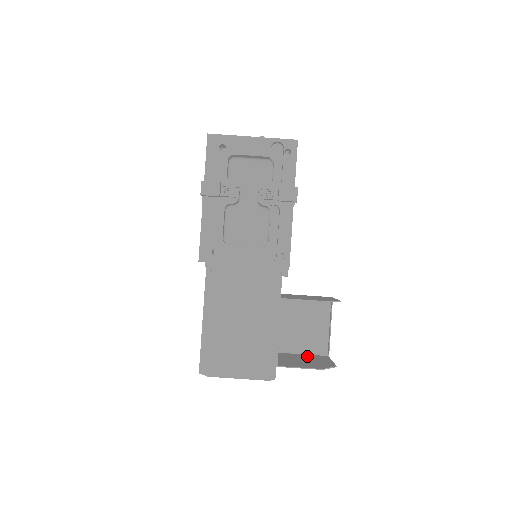
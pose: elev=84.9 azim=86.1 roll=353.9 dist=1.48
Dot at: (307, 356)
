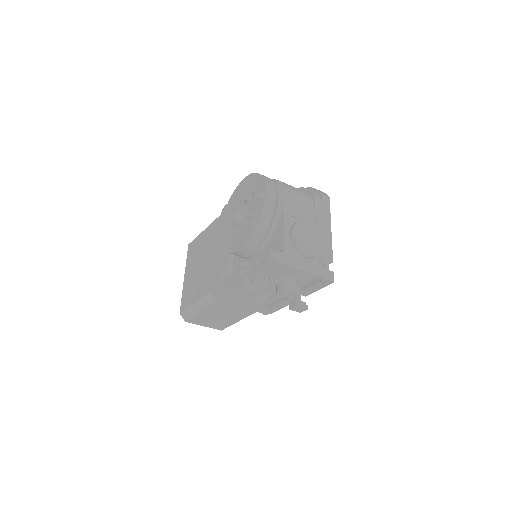
Dot at: occluded
